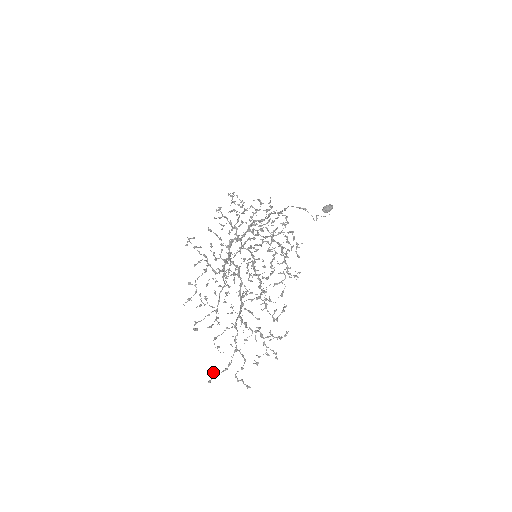
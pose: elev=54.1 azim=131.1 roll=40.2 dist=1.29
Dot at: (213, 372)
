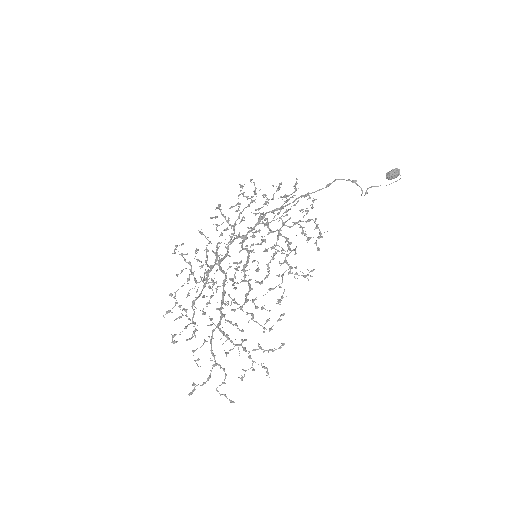
Dot at: (193, 385)
